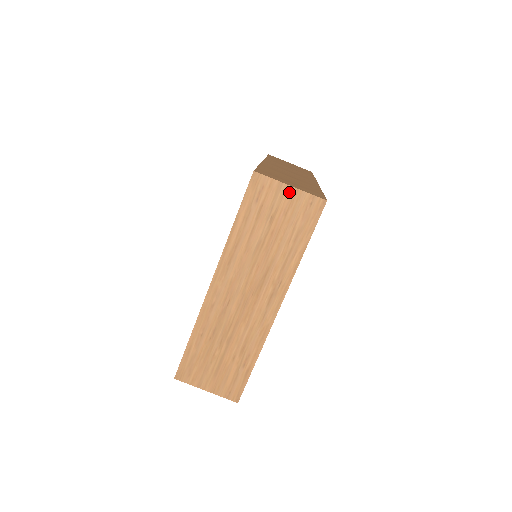
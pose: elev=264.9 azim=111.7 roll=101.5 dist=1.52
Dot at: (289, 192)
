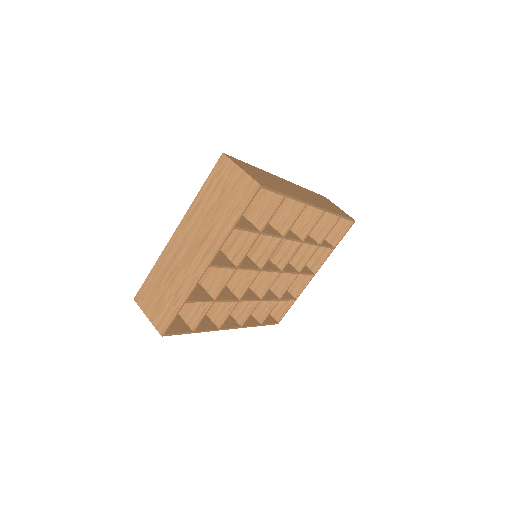
Dot at: (239, 173)
